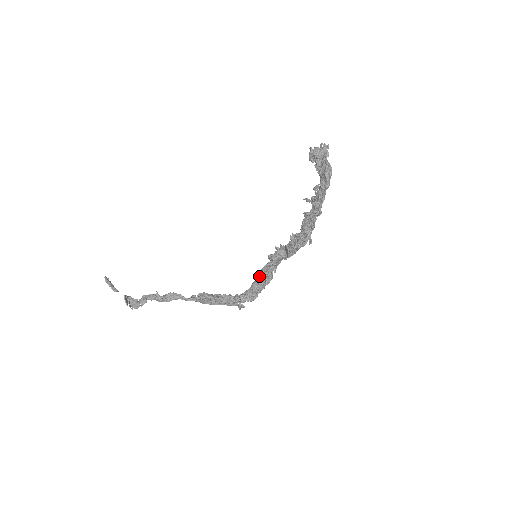
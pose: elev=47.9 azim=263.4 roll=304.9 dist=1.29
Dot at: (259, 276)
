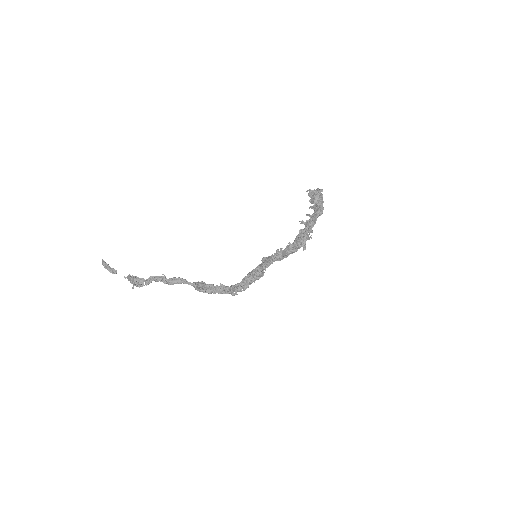
Dot at: (254, 272)
